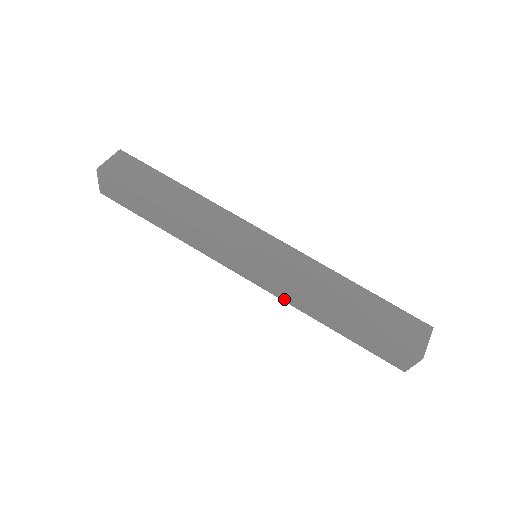
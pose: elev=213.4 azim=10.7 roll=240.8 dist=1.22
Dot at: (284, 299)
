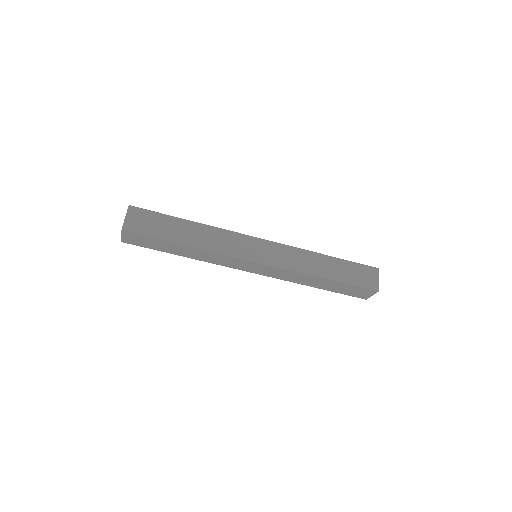
Dot at: (282, 279)
